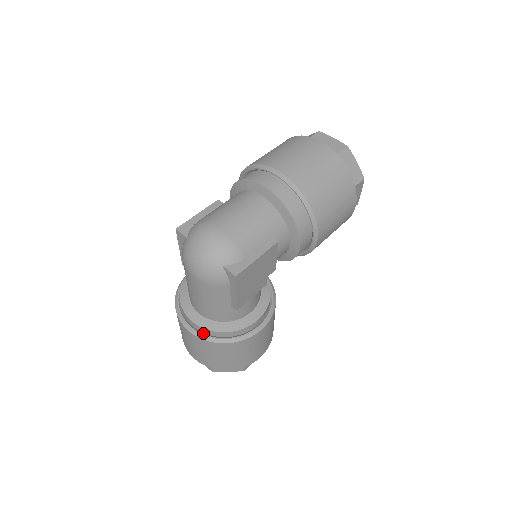
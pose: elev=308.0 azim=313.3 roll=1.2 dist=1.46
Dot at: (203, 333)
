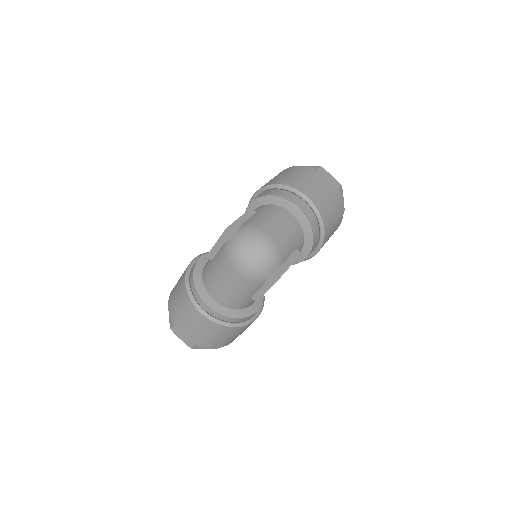
Dot at: (215, 317)
